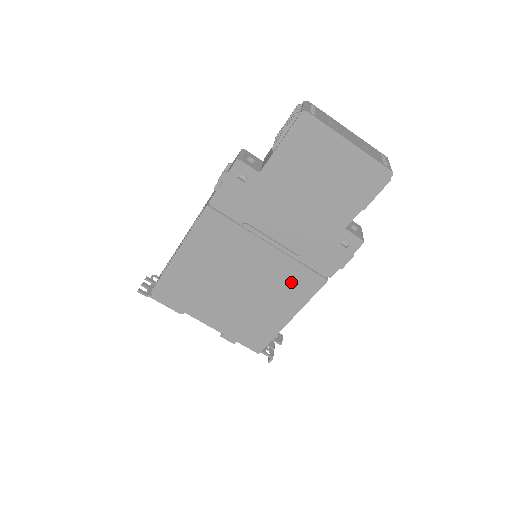
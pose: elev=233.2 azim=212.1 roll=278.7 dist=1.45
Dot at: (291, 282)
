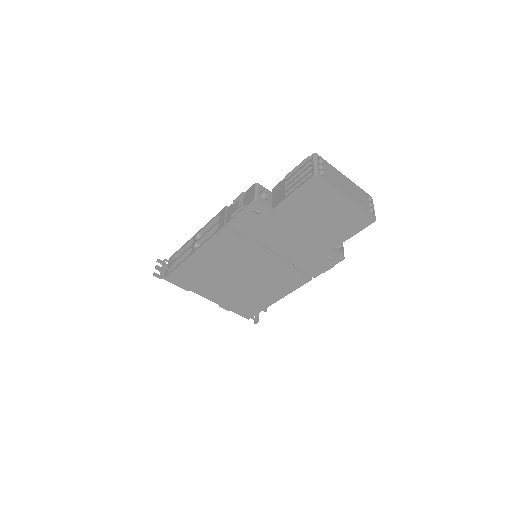
Dot at: (283, 278)
